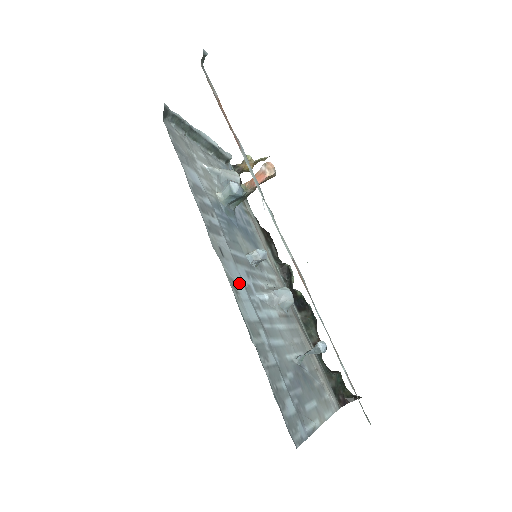
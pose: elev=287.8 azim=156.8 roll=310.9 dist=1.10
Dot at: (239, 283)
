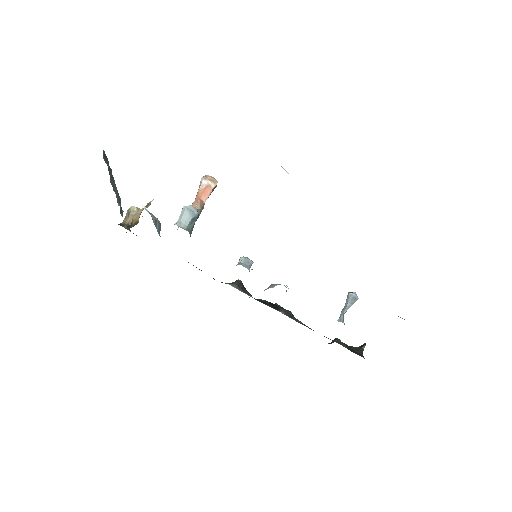
Dot at: occluded
